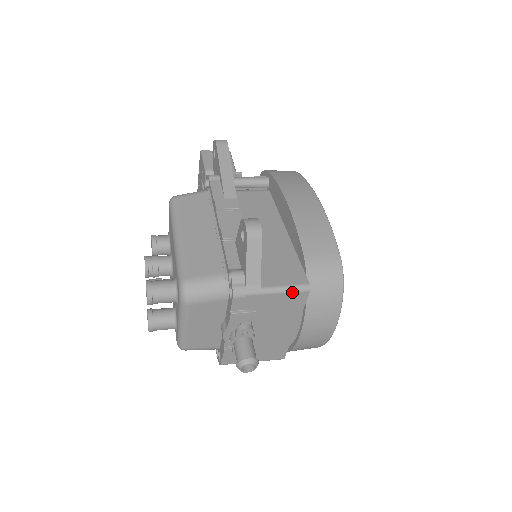
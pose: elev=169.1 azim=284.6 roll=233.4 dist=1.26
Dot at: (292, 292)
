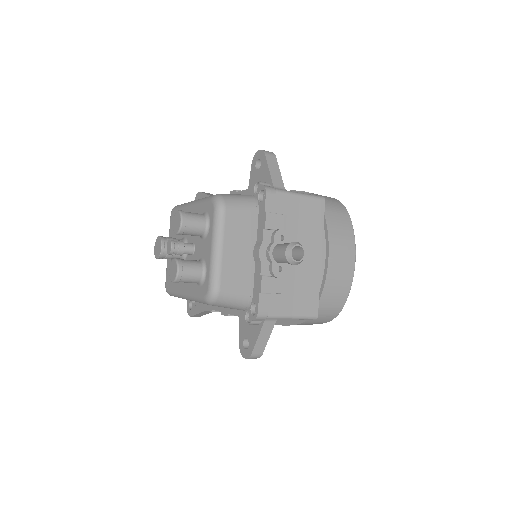
Dot at: (311, 198)
